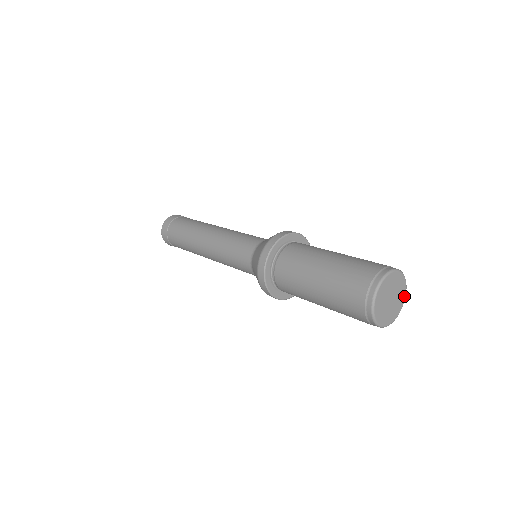
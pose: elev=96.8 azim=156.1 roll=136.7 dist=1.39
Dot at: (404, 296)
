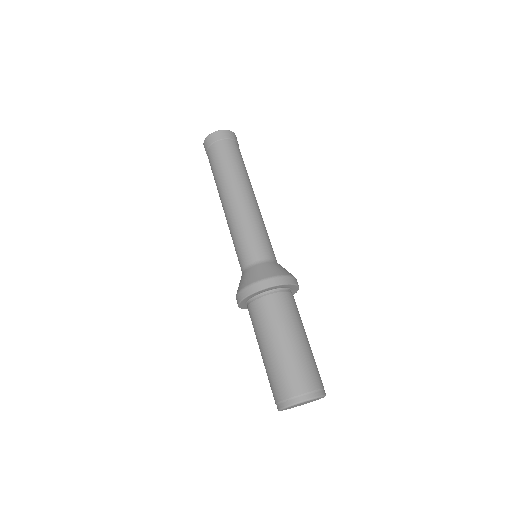
Dot at: (318, 399)
